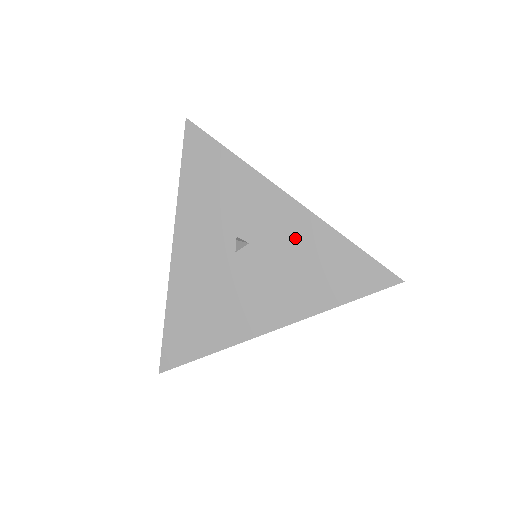
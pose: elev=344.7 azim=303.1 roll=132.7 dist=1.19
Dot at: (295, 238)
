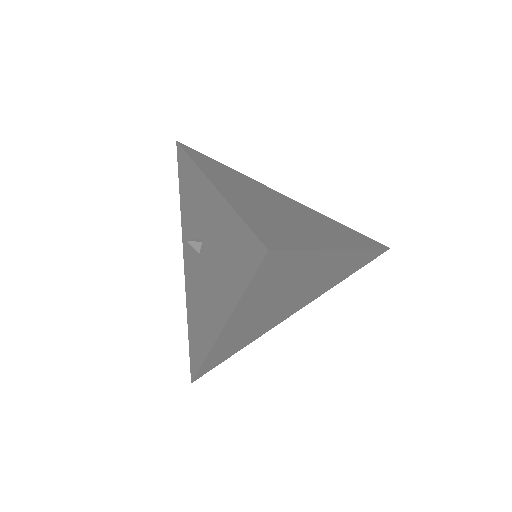
Dot at: (215, 225)
